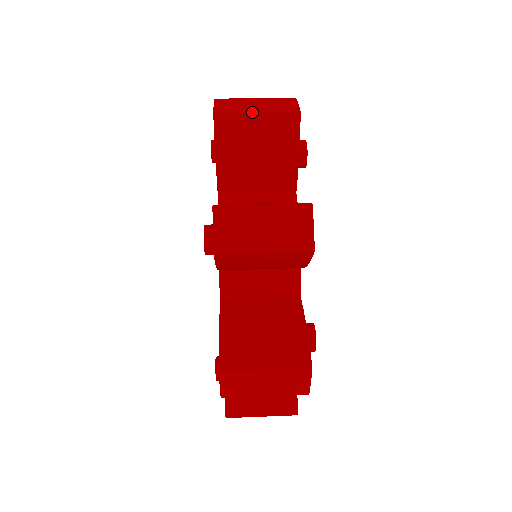
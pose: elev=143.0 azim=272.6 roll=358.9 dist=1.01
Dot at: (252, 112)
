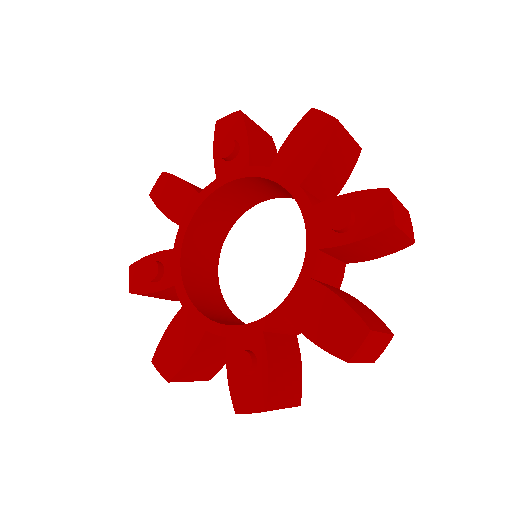
Dot at: occluded
